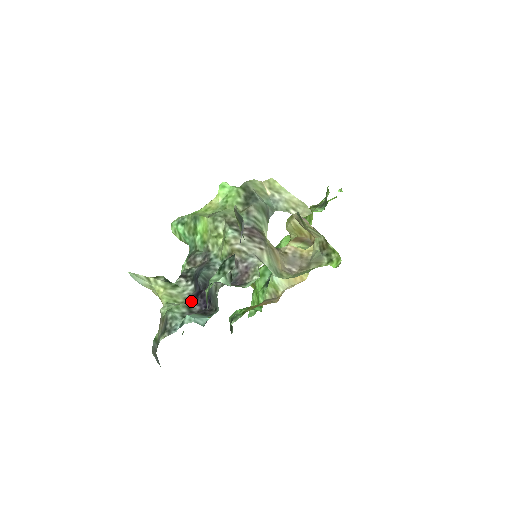
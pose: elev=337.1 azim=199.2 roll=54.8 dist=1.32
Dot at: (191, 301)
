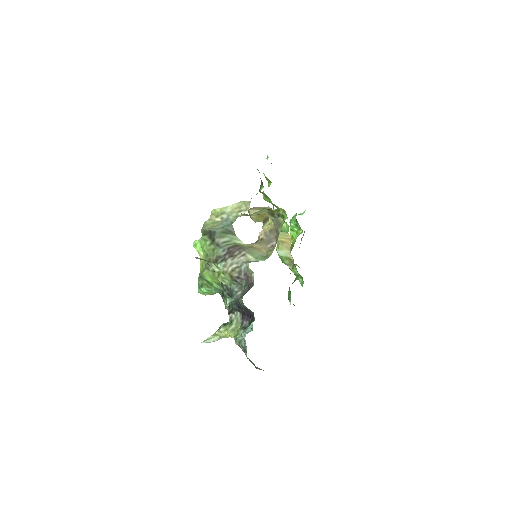
Dot at: (242, 323)
